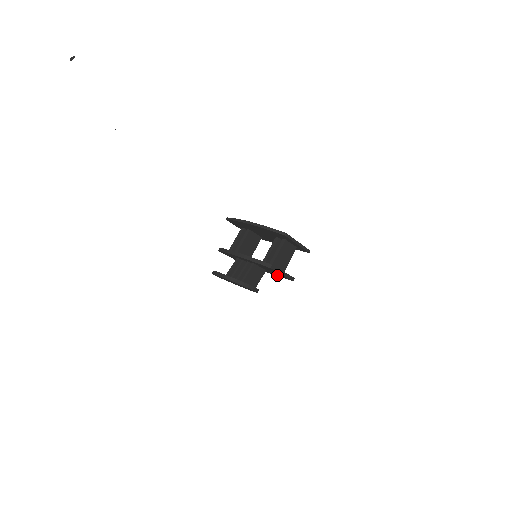
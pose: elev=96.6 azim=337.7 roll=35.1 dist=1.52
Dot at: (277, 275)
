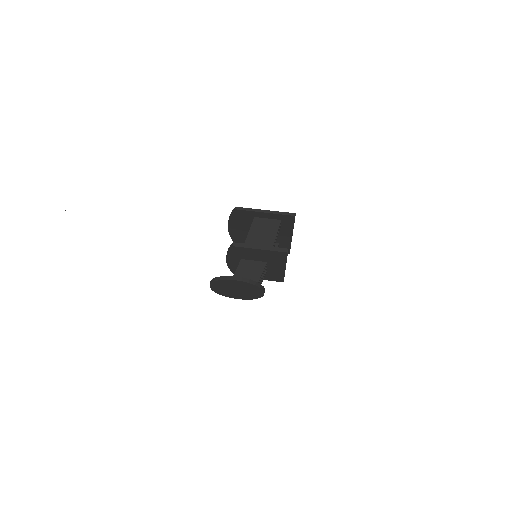
Dot at: (281, 261)
